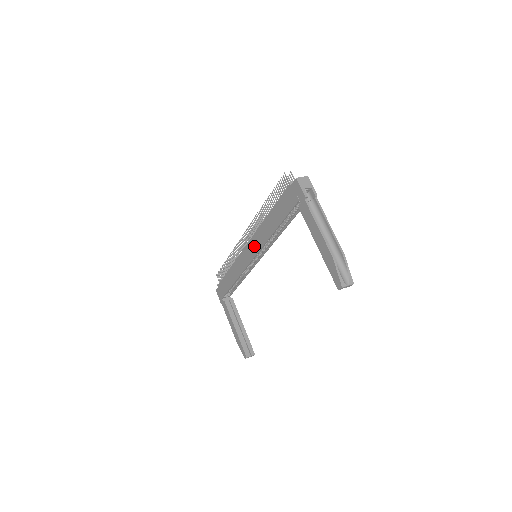
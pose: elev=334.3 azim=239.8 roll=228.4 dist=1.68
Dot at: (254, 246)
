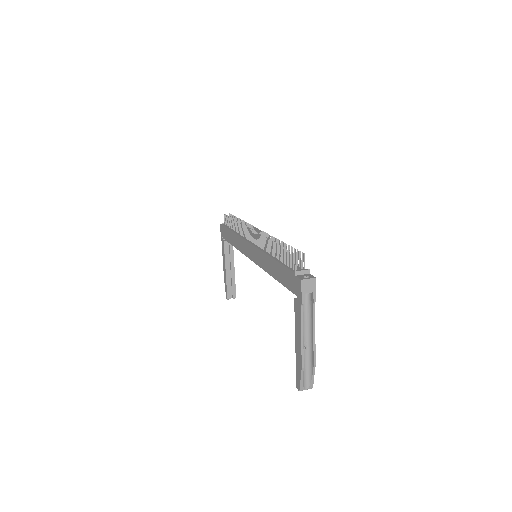
Dot at: (255, 255)
